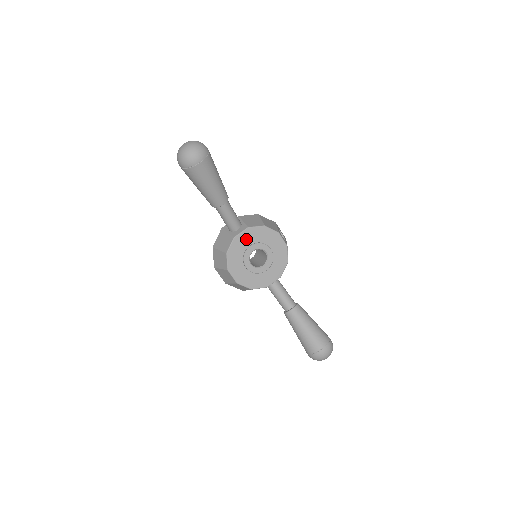
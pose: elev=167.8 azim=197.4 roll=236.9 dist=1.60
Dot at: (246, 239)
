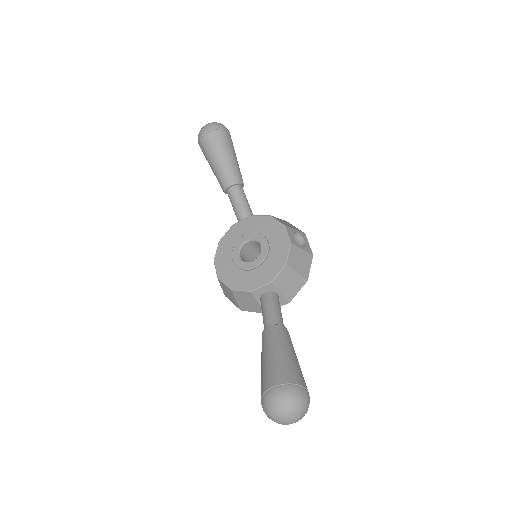
Dot at: (245, 228)
